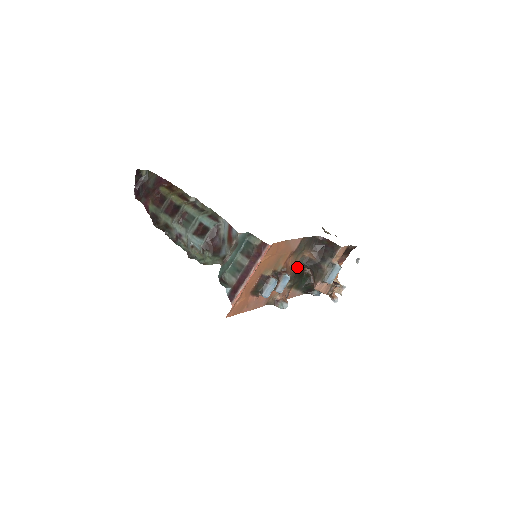
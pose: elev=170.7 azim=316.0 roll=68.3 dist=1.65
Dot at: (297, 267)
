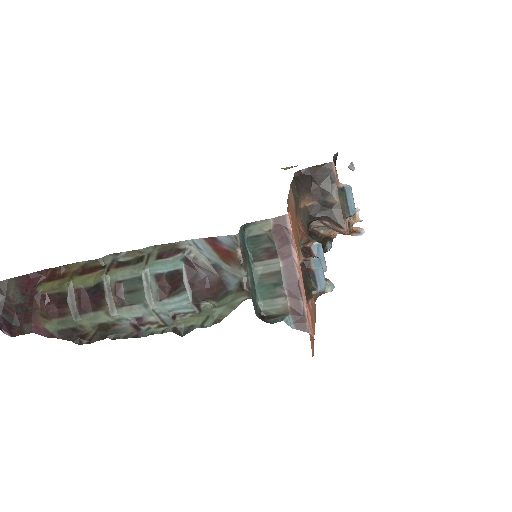
Dot at: (305, 228)
